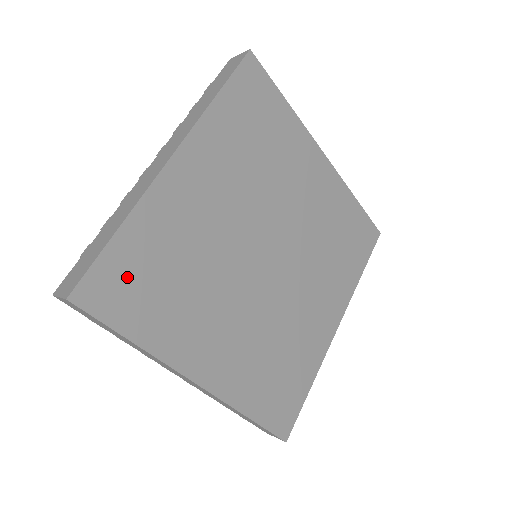
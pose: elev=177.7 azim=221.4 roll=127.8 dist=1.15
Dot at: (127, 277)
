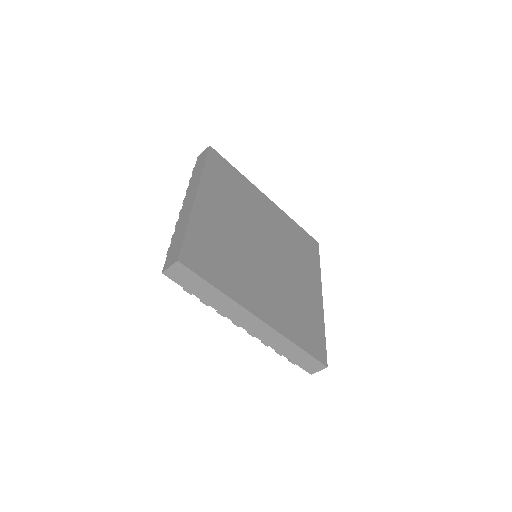
Dot at: (201, 253)
